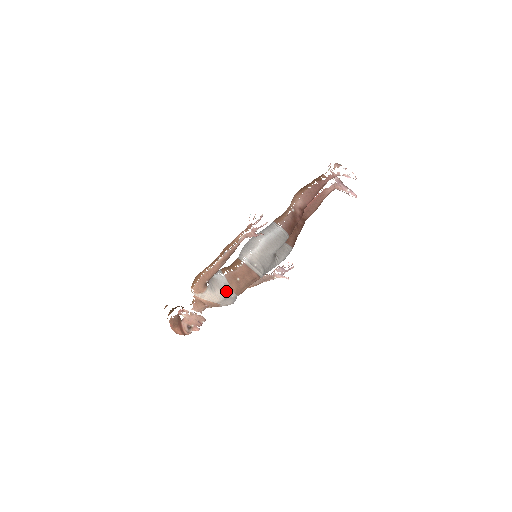
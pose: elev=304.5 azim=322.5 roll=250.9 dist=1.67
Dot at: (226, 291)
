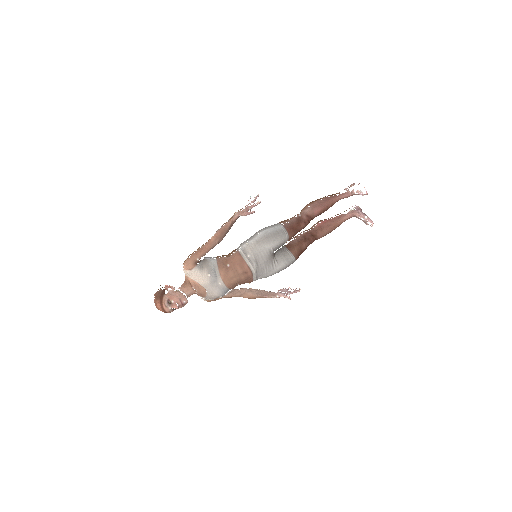
Dot at: (213, 273)
